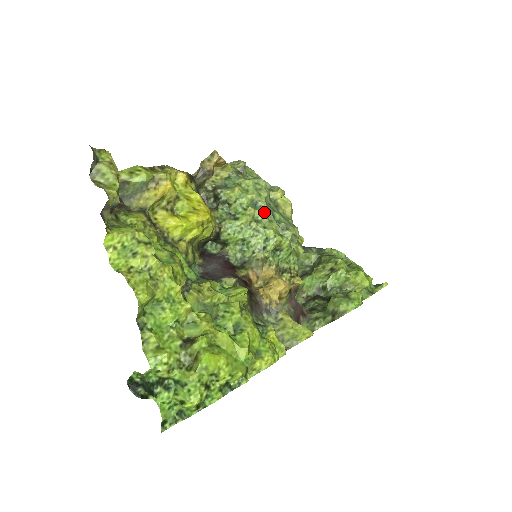
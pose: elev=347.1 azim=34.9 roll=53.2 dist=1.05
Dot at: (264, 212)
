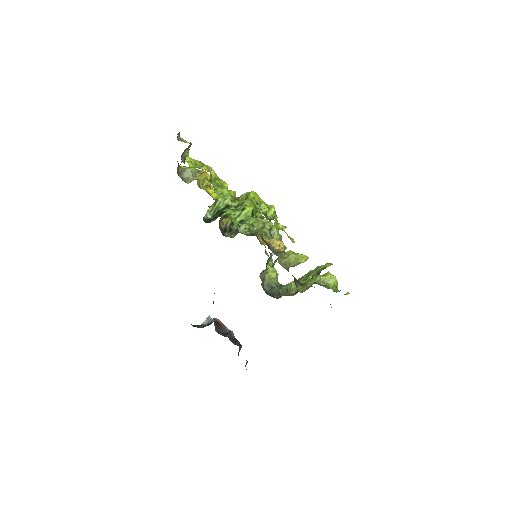
Dot at: occluded
